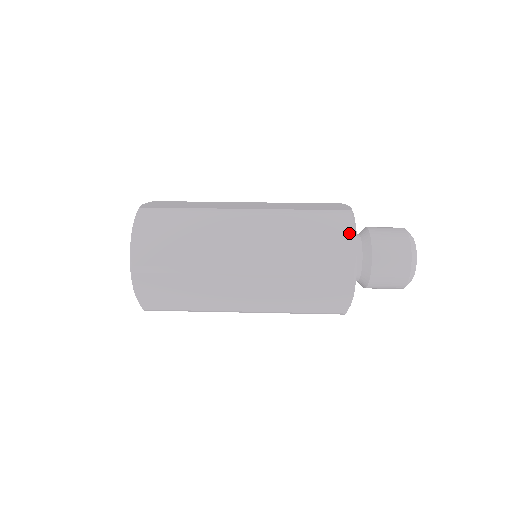
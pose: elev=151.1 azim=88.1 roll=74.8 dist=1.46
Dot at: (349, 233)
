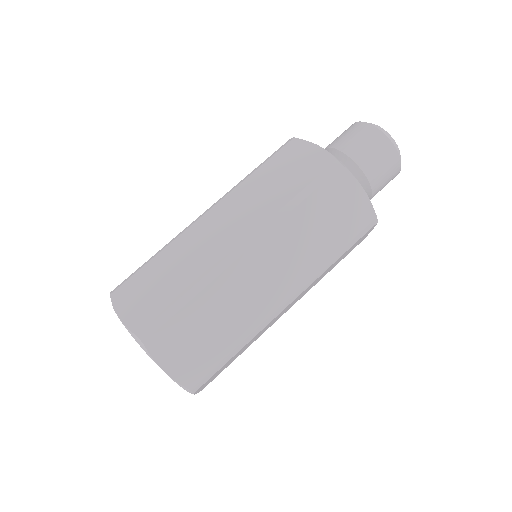
Dot at: occluded
